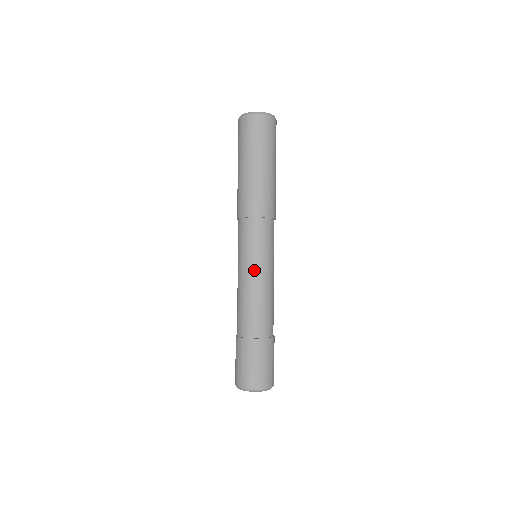
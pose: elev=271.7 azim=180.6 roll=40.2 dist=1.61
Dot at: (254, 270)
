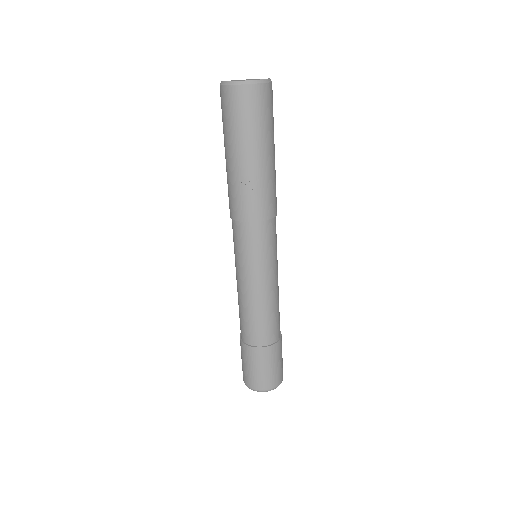
Dot at: (268, 278)
